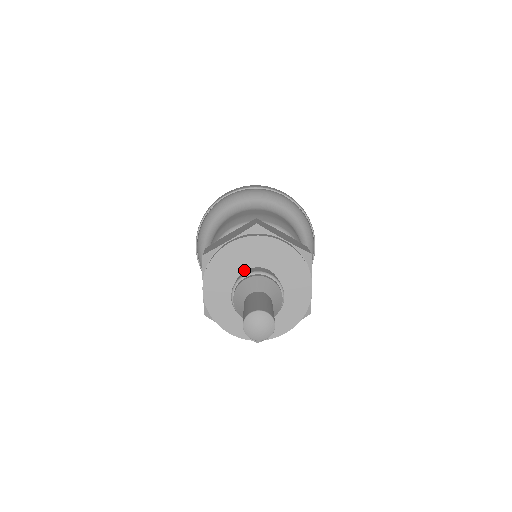
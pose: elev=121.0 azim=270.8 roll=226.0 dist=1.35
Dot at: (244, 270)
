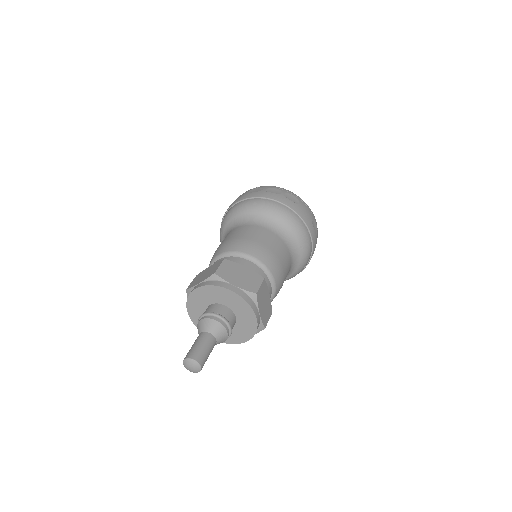
Dot at: (225, 305)
